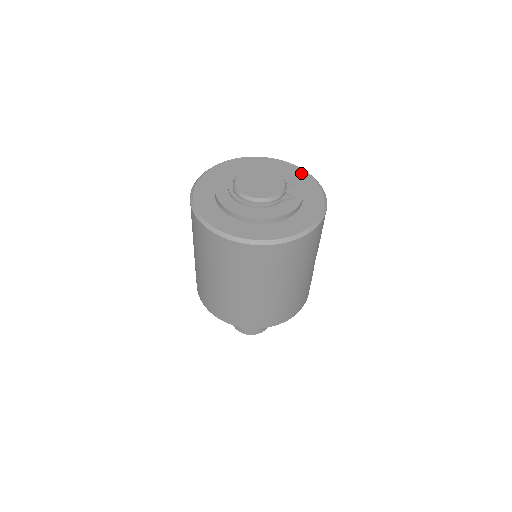
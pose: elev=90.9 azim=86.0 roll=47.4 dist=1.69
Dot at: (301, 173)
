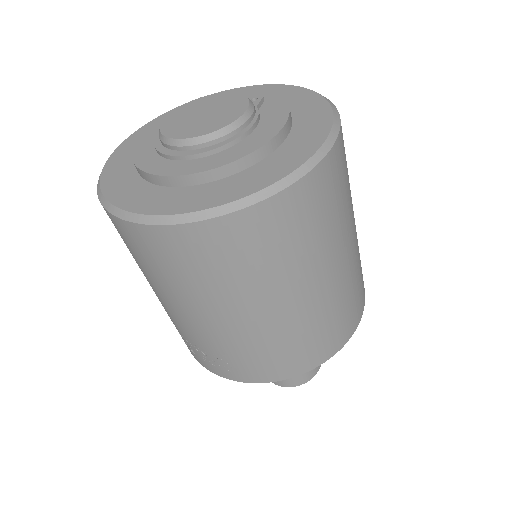
Dot at: occluded
